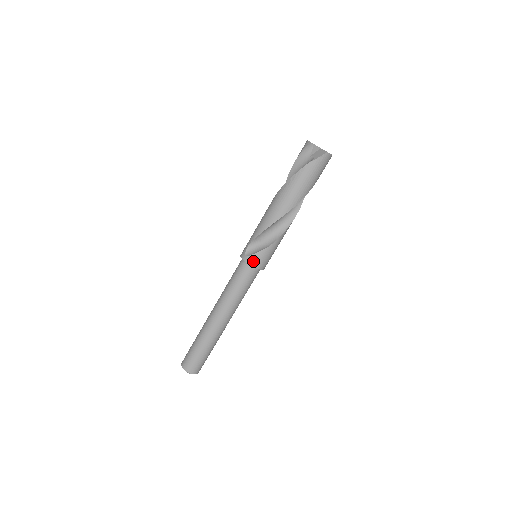
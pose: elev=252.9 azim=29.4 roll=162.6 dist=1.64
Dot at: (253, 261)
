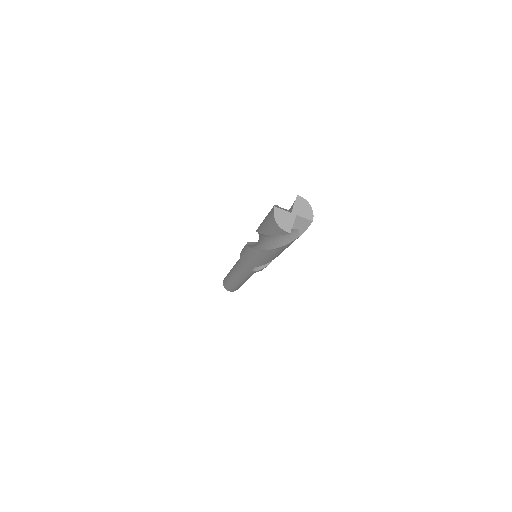
Dot at: occluded
